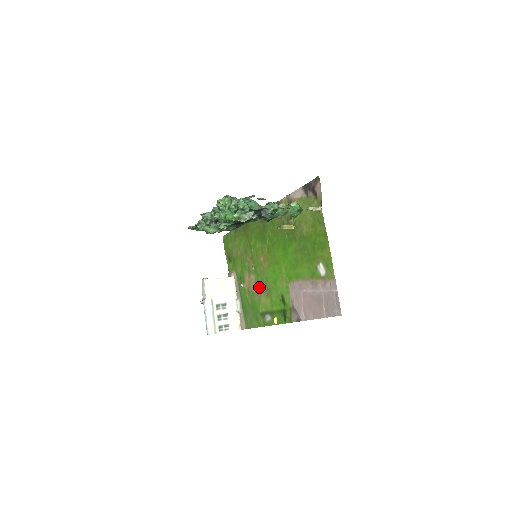
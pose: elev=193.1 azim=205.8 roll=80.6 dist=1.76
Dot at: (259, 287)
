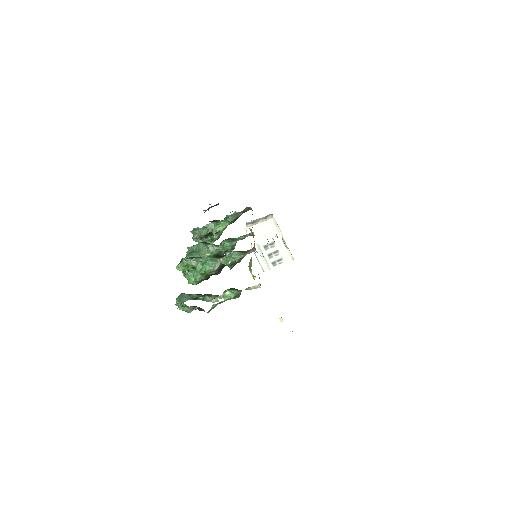
Dot at: occluded
